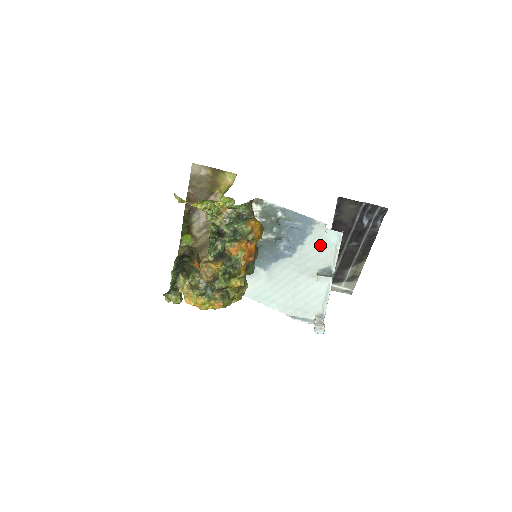
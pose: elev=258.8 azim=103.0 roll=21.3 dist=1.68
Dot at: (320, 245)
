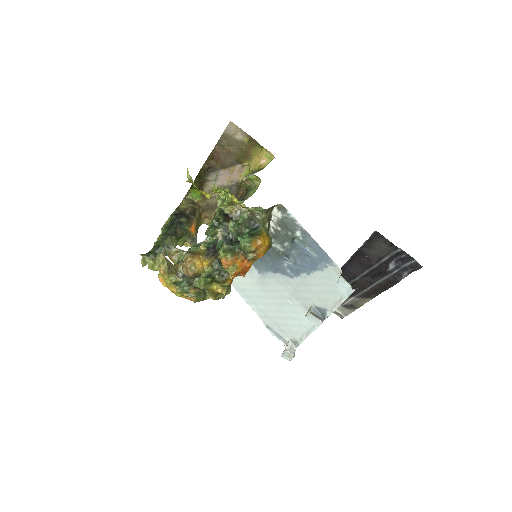
Dot at: (326, 286)
